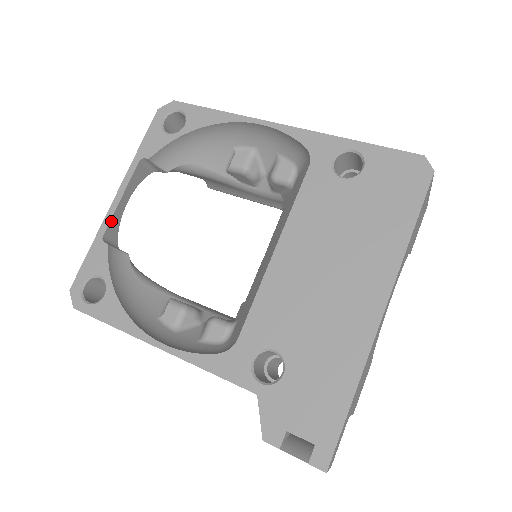
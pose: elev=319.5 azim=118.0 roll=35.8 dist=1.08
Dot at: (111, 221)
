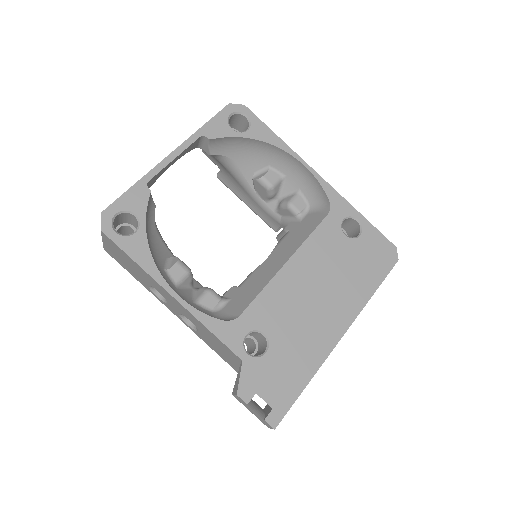
Dot at: (159, 172)
